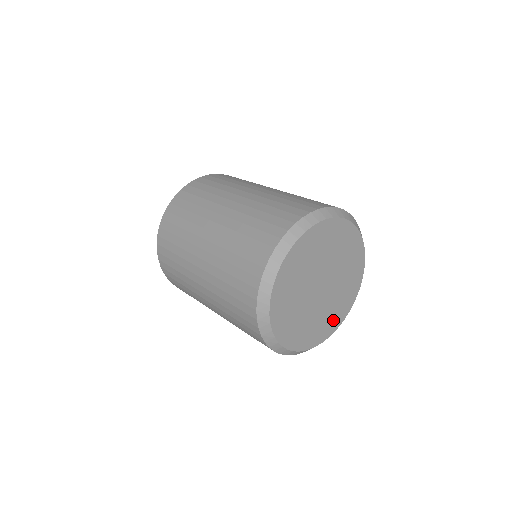
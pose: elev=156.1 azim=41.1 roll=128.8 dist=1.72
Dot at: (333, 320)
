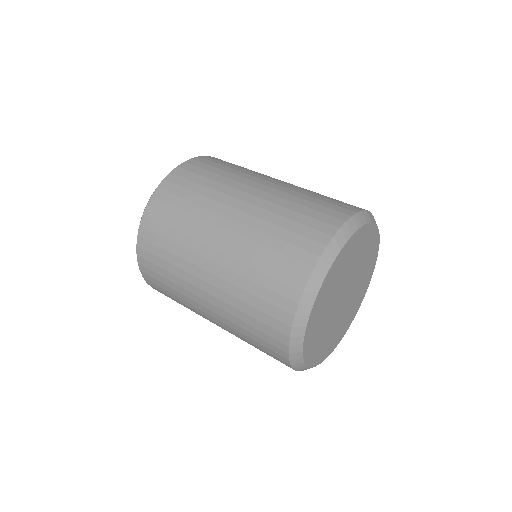
Dot at: (323, 350)
